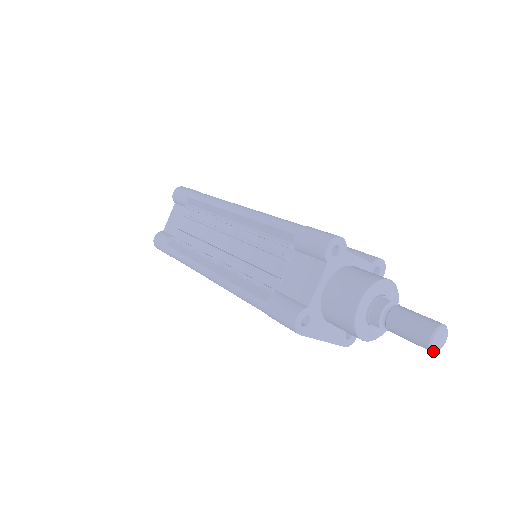
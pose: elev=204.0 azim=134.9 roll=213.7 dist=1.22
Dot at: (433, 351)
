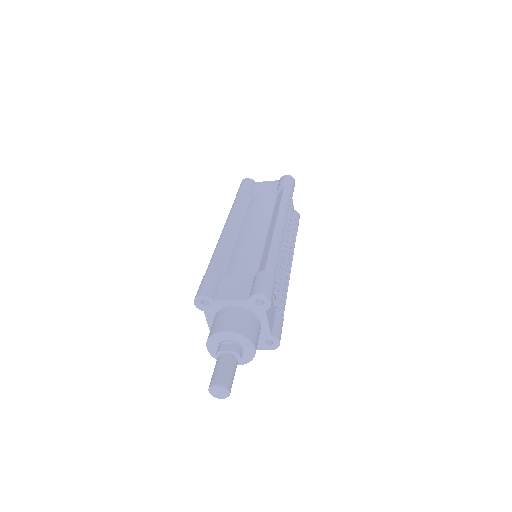
Dot at: (220, 398)
